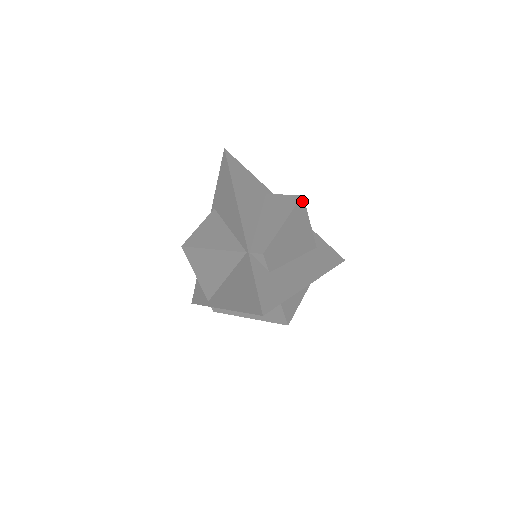
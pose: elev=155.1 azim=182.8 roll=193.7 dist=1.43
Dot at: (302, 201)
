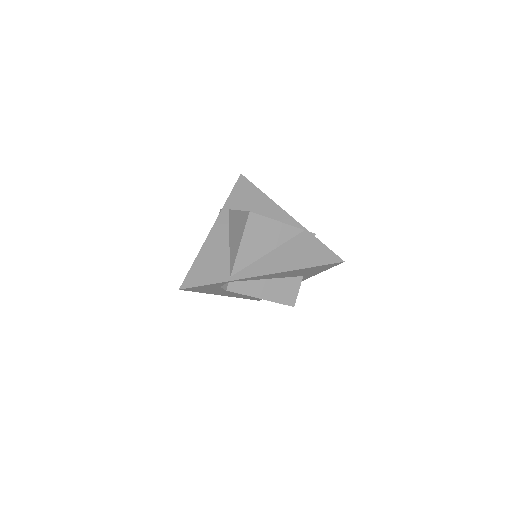
Dot at: occluded
